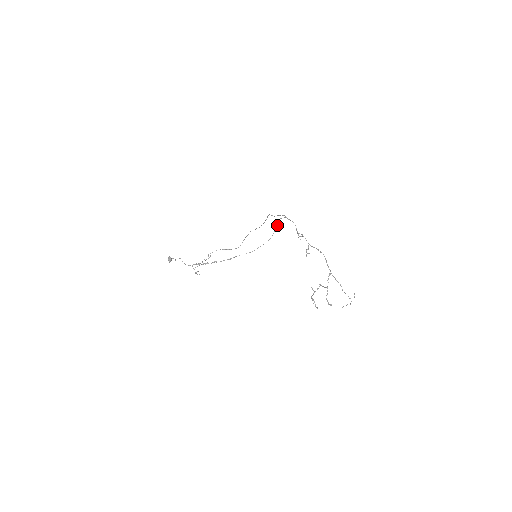
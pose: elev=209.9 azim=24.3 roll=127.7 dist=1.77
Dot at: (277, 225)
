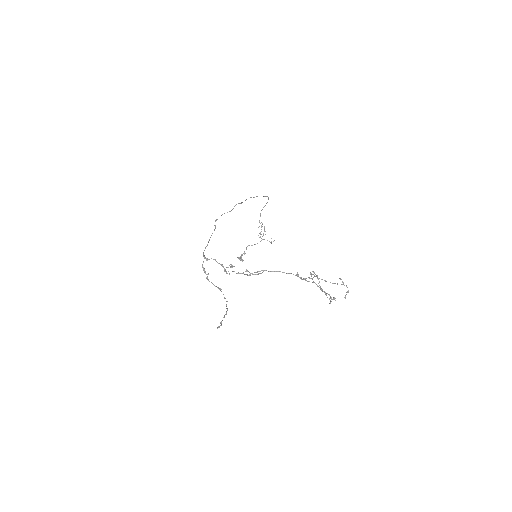
Dot at: occluded
